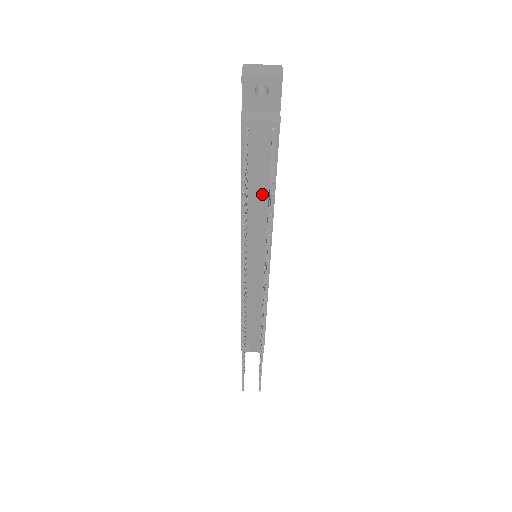
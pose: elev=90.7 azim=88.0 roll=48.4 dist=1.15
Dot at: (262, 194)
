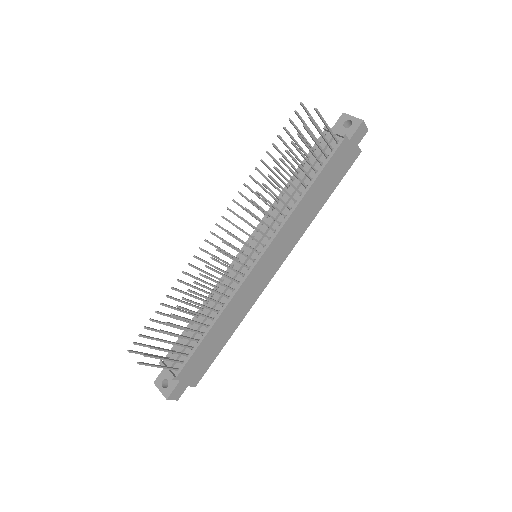
Dot at: (301, 187)
